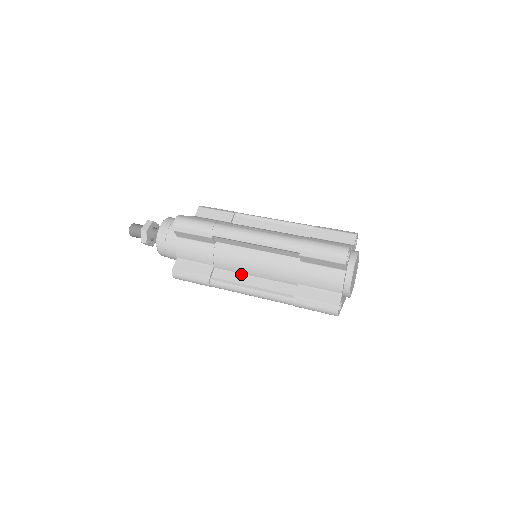
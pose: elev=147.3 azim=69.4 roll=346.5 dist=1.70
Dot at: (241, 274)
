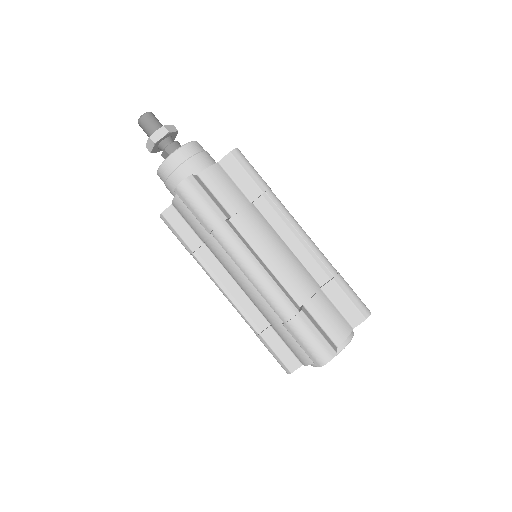
Dot at: (226, 271)
